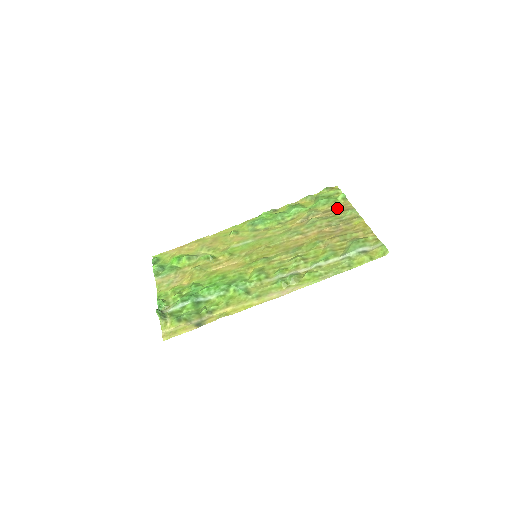
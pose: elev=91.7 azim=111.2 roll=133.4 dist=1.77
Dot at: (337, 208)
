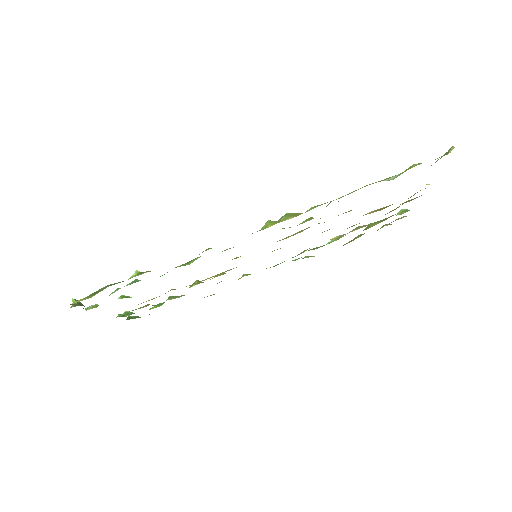
Dot at: (393, 215)
